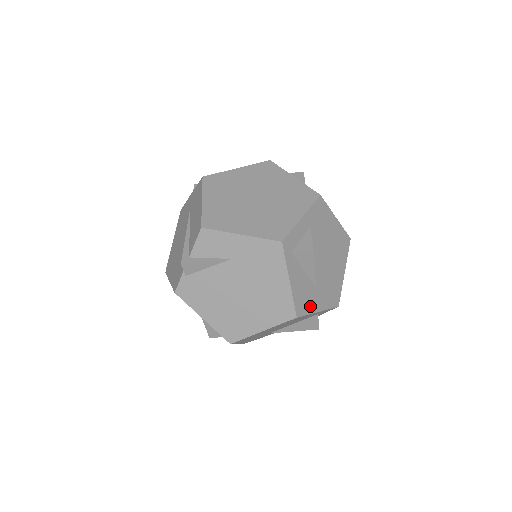
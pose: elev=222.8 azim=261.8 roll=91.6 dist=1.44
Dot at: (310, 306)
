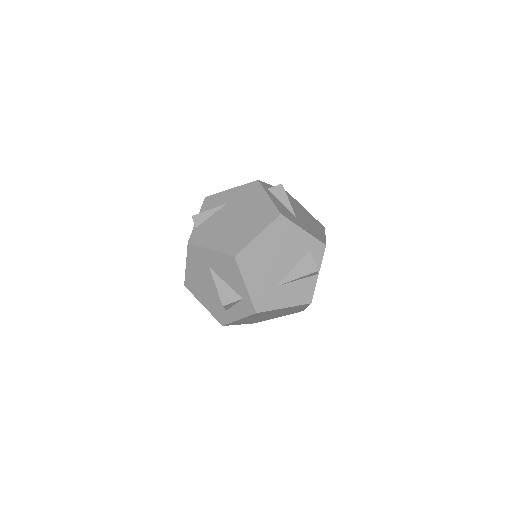
Dot at: (293, 221)
